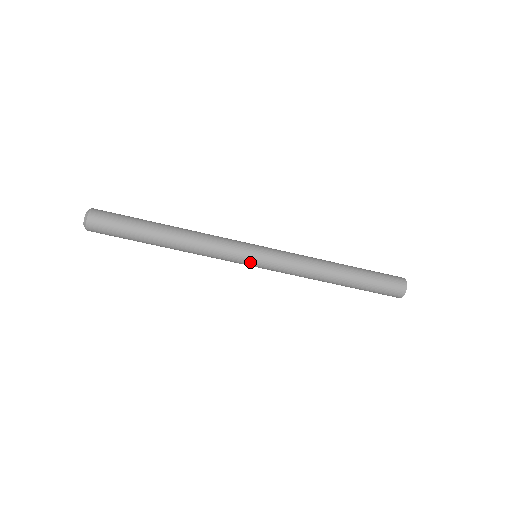
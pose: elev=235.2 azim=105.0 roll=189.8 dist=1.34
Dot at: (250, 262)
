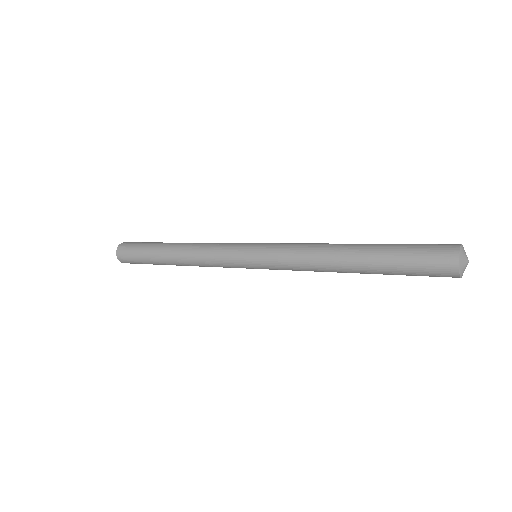
Dot at: (248, 268)
